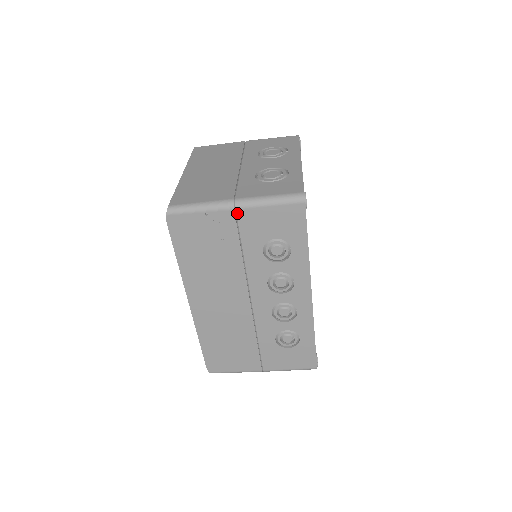
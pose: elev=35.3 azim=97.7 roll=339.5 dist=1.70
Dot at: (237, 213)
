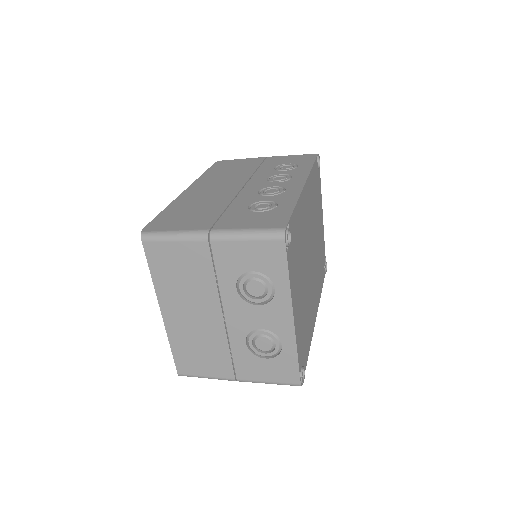
Dot at: occluded
